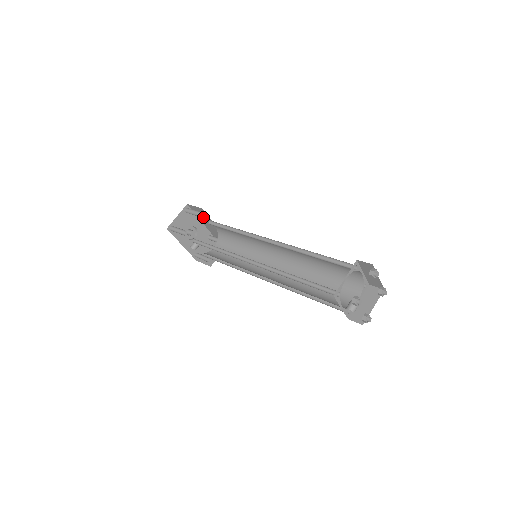
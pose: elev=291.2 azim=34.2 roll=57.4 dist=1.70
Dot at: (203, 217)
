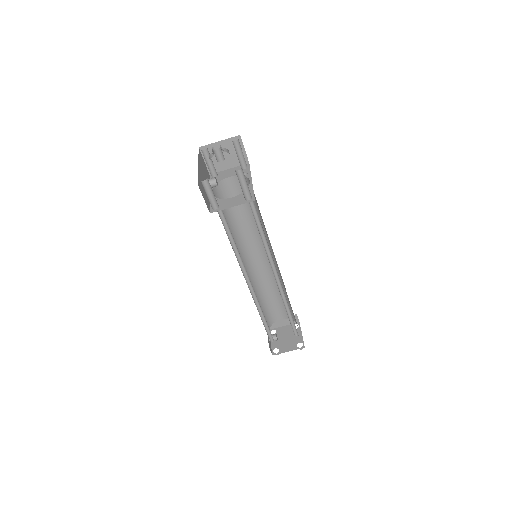
Dot at: occluded
